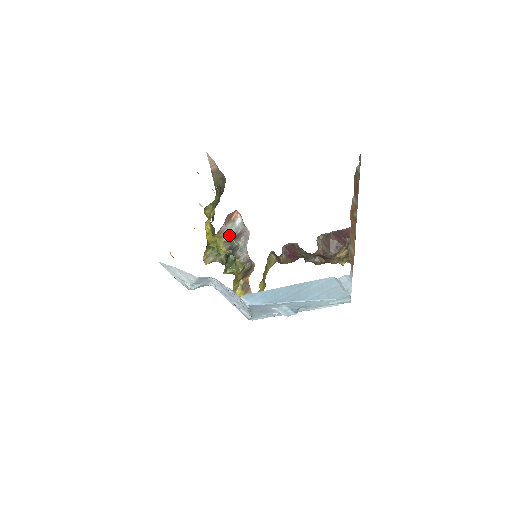
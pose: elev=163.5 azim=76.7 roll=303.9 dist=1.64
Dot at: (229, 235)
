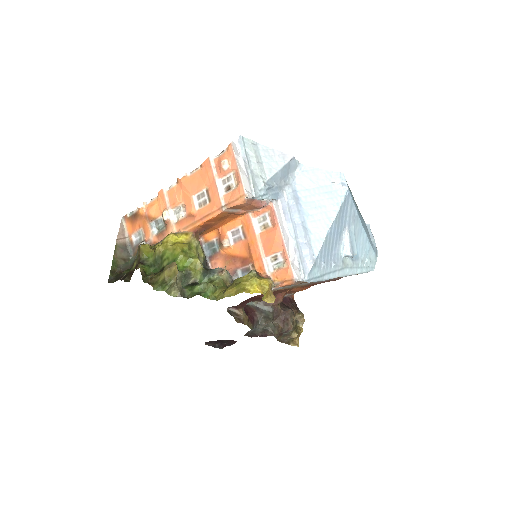
Dot at: (203, 251)
